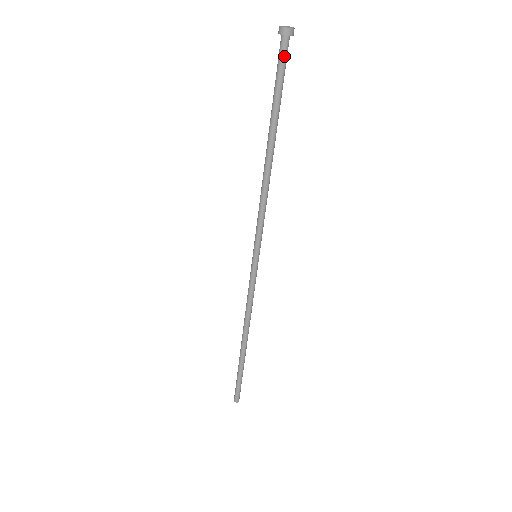
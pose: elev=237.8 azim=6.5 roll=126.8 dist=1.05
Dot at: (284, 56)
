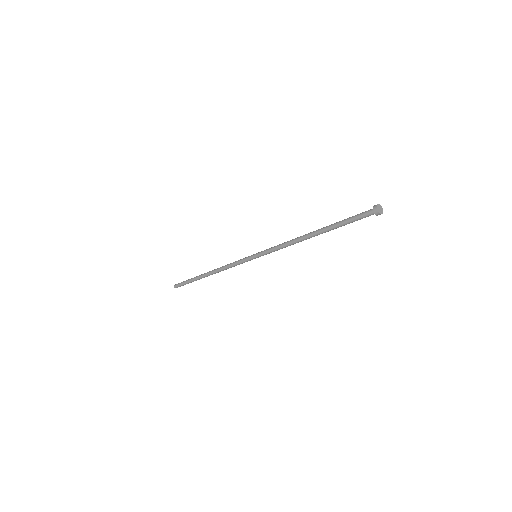
Dot at: (365, 217)
